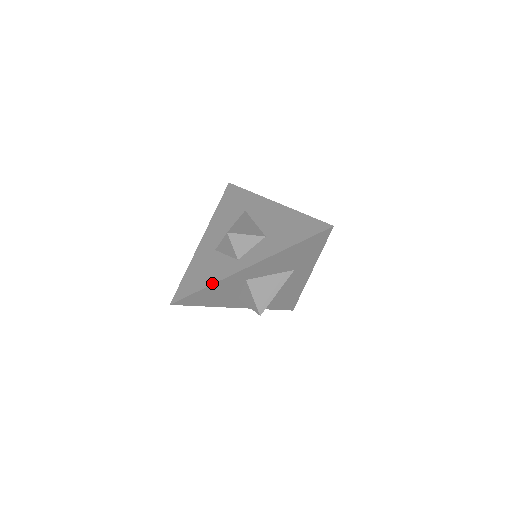
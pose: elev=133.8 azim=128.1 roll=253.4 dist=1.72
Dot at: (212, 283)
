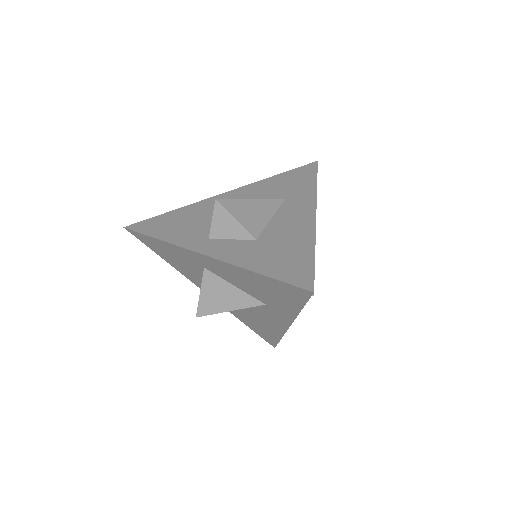
Dot at: (165, 240)
